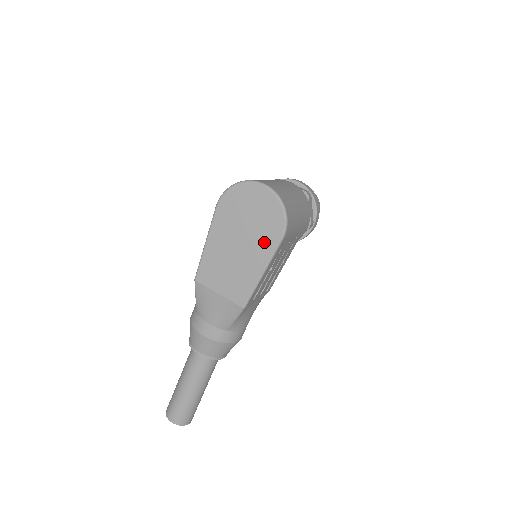
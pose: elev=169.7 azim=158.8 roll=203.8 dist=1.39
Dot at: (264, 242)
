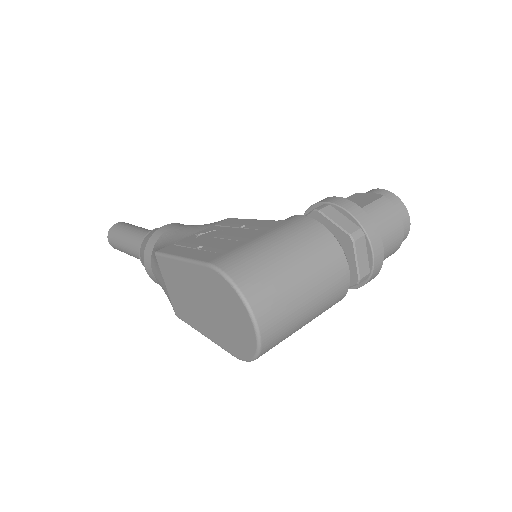
Dot at: (220, 336)
